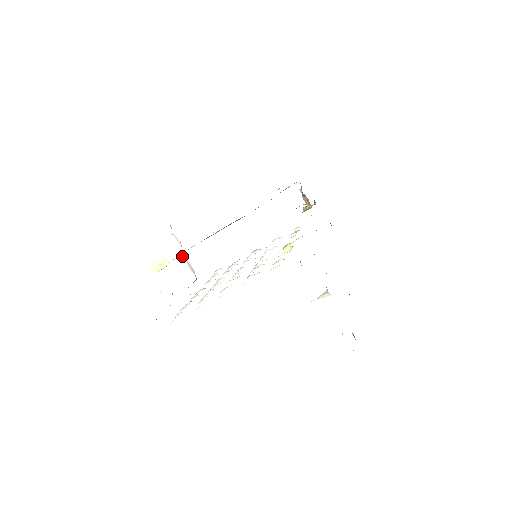
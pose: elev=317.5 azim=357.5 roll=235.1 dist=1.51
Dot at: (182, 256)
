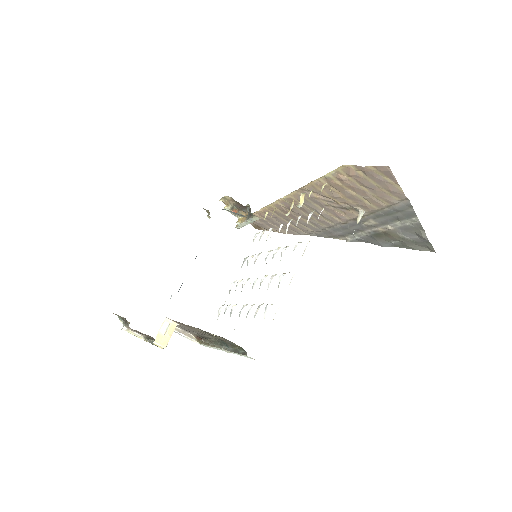
Dot at: occluded
